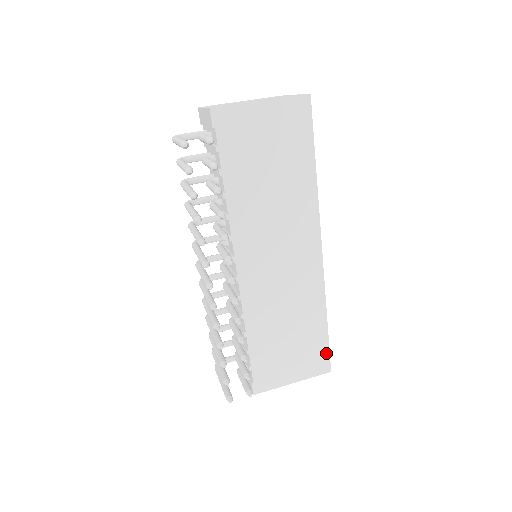
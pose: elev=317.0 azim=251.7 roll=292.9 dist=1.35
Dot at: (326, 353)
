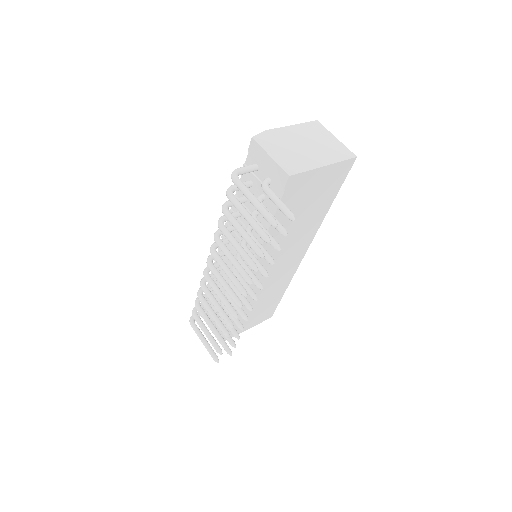
Dot at: (274, 309)
